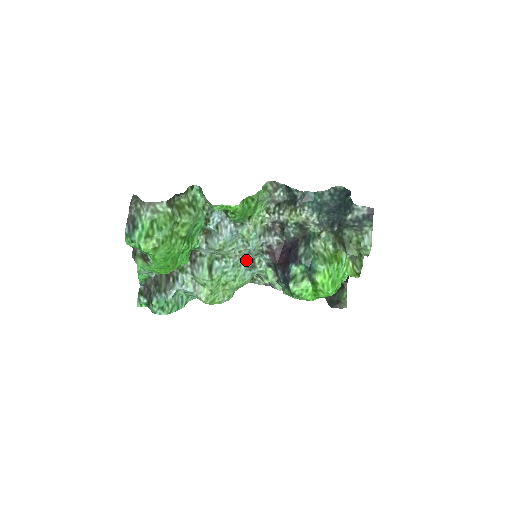
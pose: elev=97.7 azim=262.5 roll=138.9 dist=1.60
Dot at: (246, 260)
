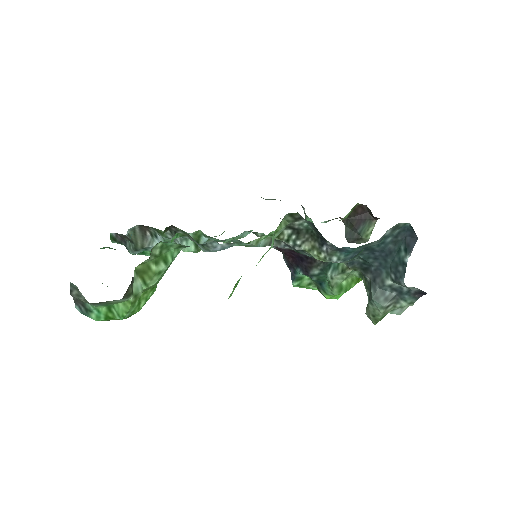
Dot at: occluded
